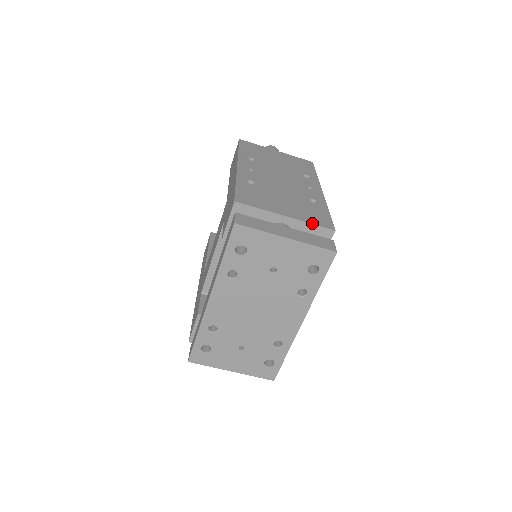
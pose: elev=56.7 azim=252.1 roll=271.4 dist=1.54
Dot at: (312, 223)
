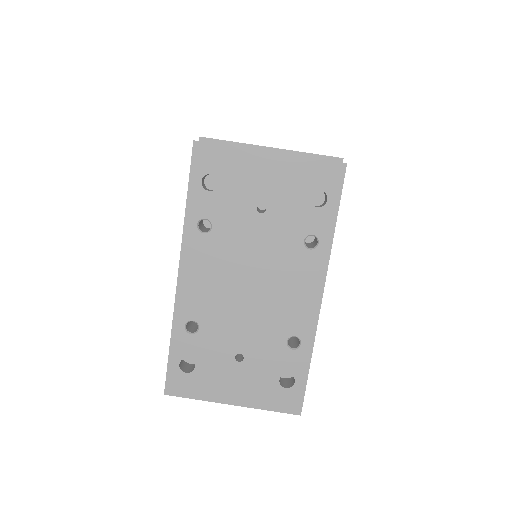
Dot at: (309, 153)
